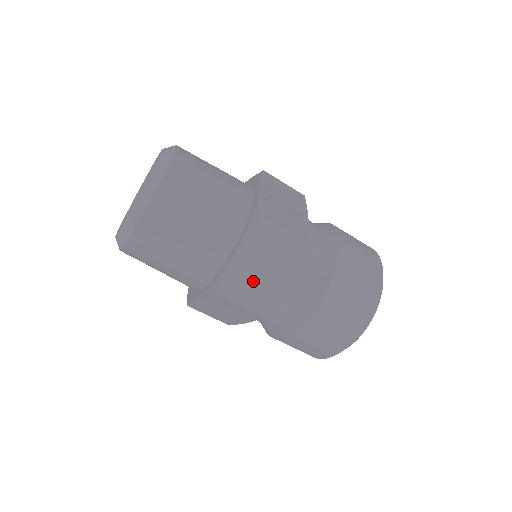
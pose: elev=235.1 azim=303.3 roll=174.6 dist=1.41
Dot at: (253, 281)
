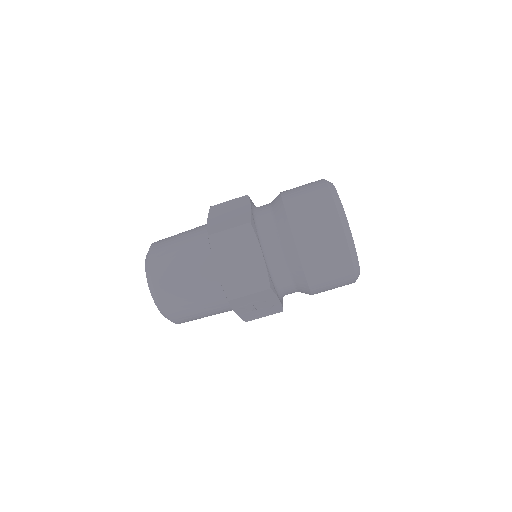
Dot at: (229, 219)
